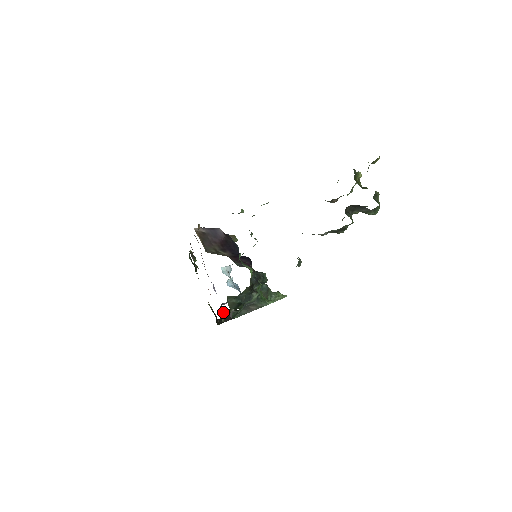
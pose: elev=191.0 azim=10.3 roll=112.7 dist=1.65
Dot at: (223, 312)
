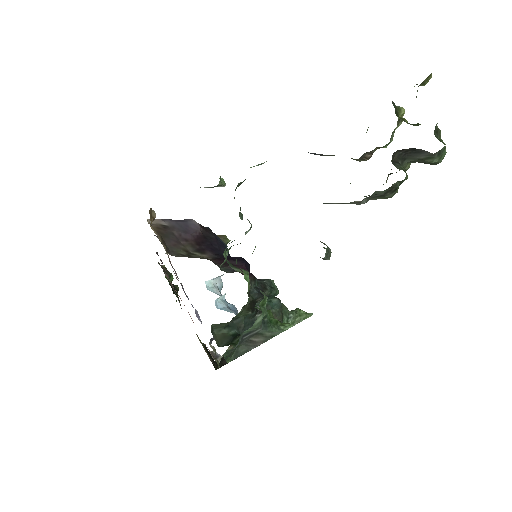
Dot at: (215, 351)
